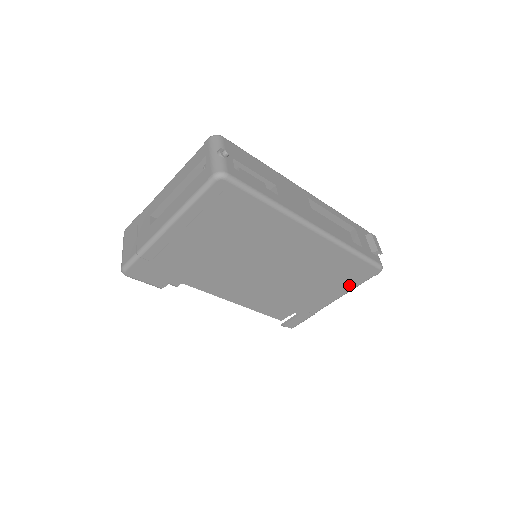
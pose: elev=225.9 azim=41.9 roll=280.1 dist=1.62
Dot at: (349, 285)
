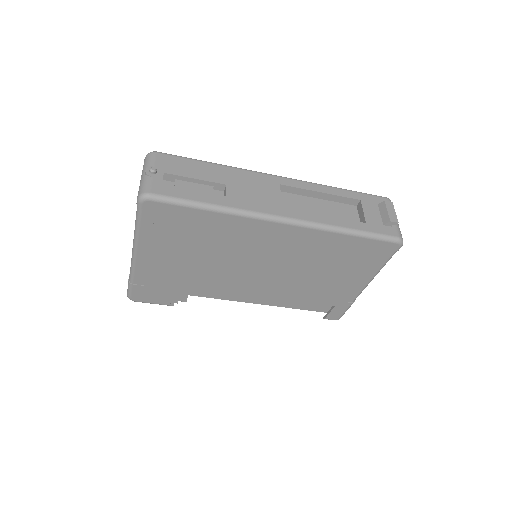
Dot at: (371, 267)
